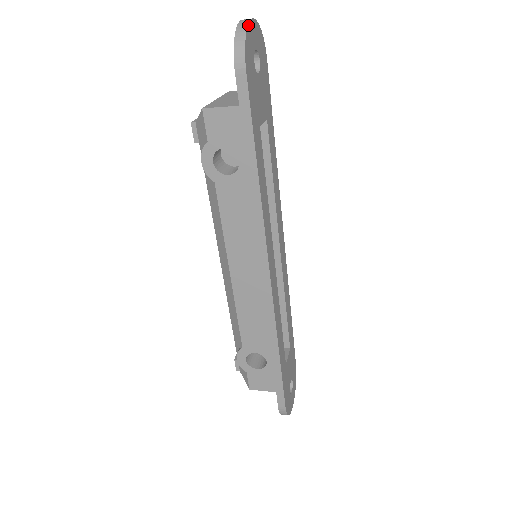
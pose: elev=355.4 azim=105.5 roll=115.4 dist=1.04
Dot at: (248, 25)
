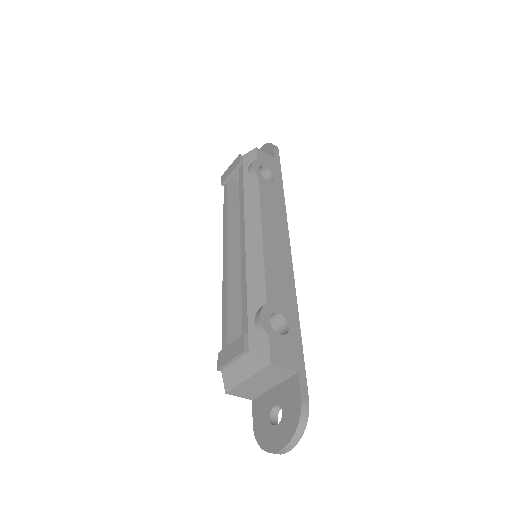
Dot at: occluded
